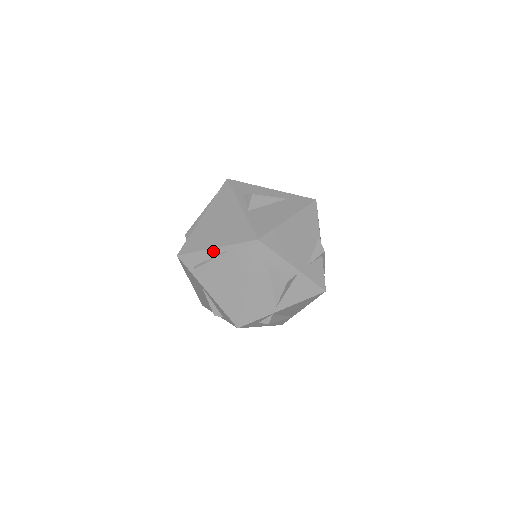
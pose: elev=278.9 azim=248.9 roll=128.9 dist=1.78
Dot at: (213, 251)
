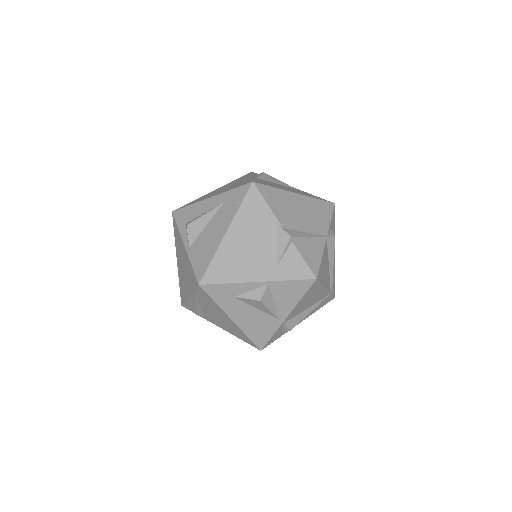
Dot at: (191, 299)
